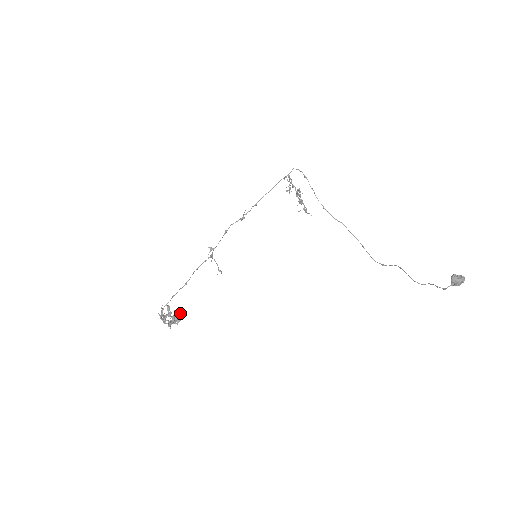
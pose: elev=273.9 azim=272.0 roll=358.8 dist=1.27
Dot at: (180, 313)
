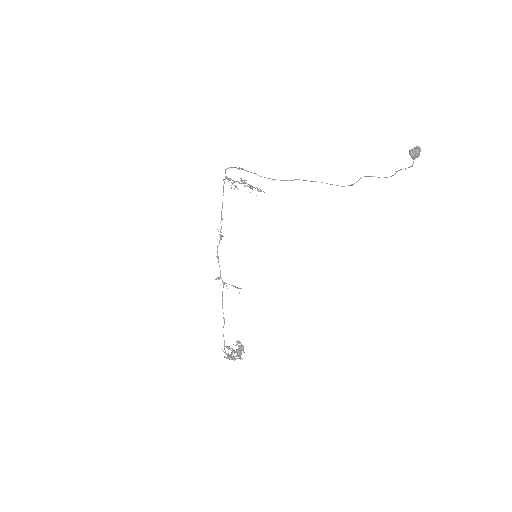
Dot at: (239, 343)
